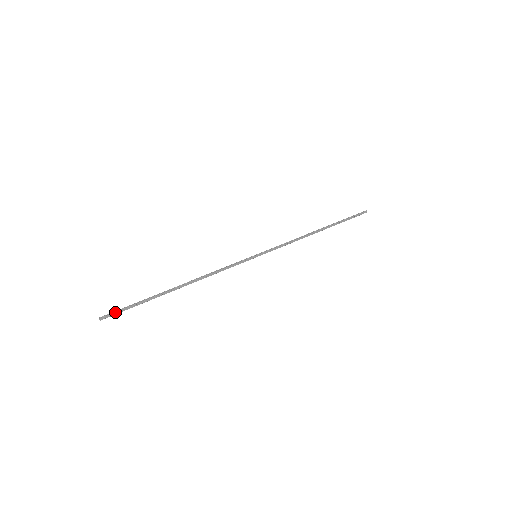
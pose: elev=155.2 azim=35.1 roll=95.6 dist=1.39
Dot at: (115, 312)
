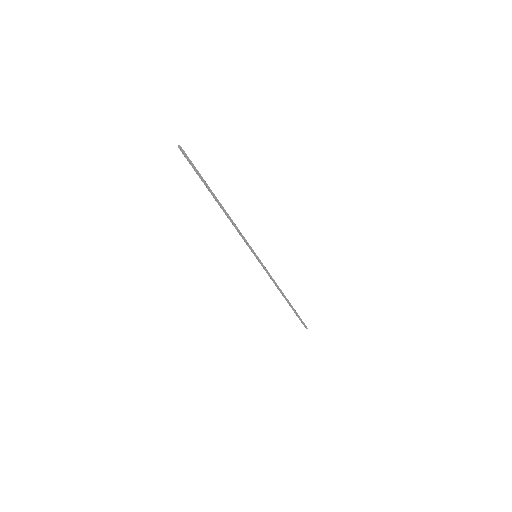
Dot at: (188, 157)
